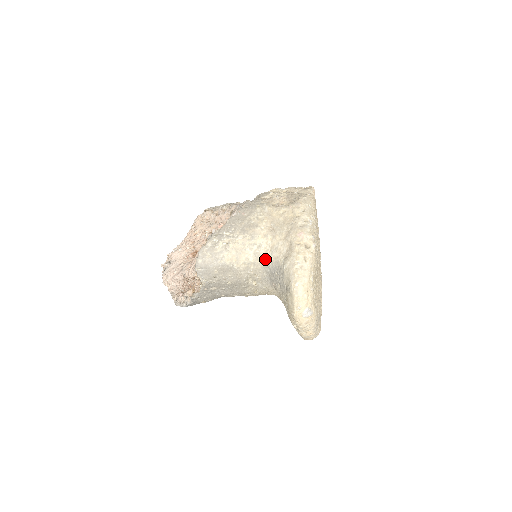
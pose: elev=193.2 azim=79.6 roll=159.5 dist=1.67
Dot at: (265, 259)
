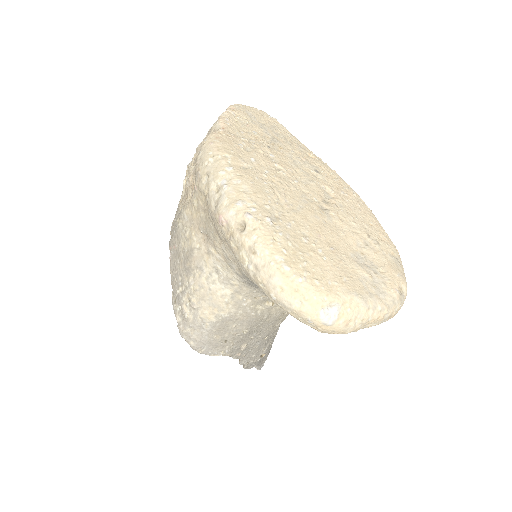
Dot at: (237, 278)
